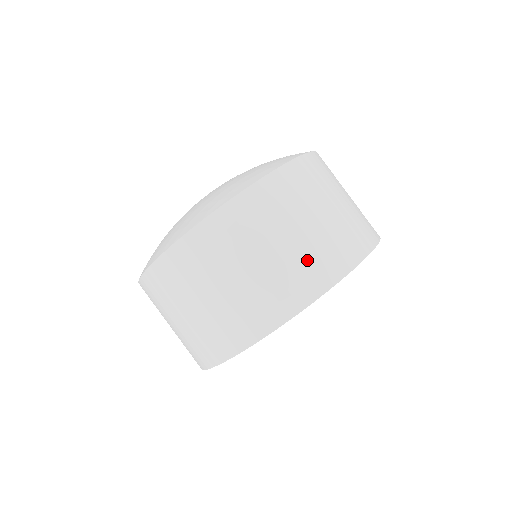
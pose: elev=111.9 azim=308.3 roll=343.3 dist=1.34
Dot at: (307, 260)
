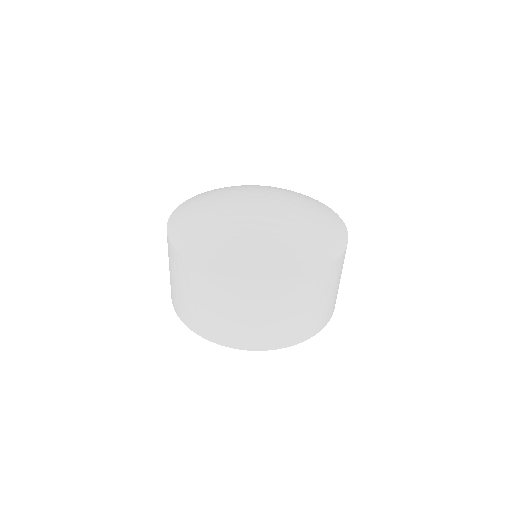
Dot at: (253, 332)
